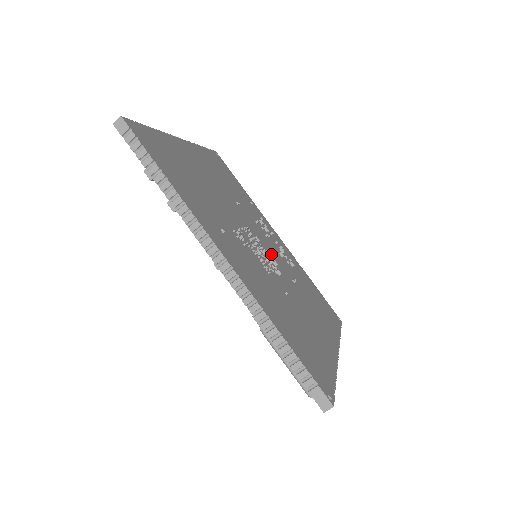
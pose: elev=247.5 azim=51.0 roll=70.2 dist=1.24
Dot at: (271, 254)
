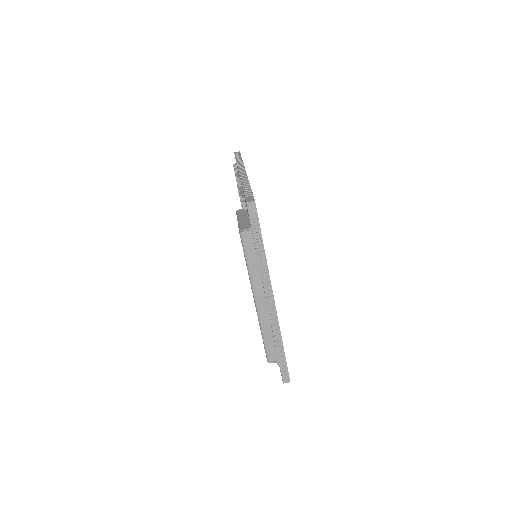
Dot at: occluded
